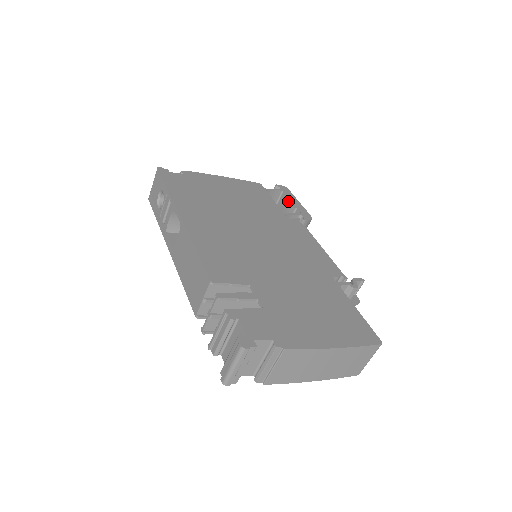
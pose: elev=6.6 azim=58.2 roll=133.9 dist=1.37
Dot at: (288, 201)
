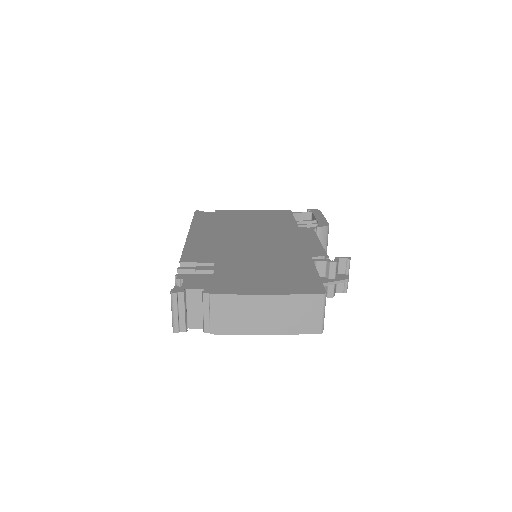
Dot at: (314, 218)
